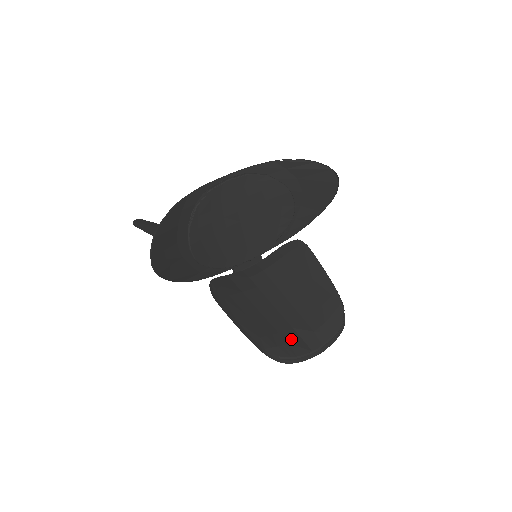
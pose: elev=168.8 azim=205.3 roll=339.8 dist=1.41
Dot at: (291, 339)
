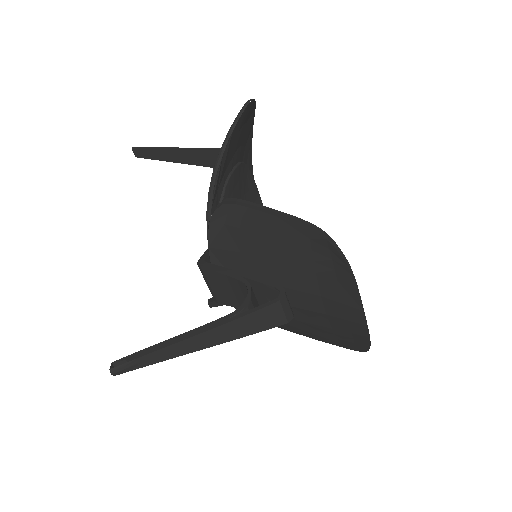
Dot at: occluded
